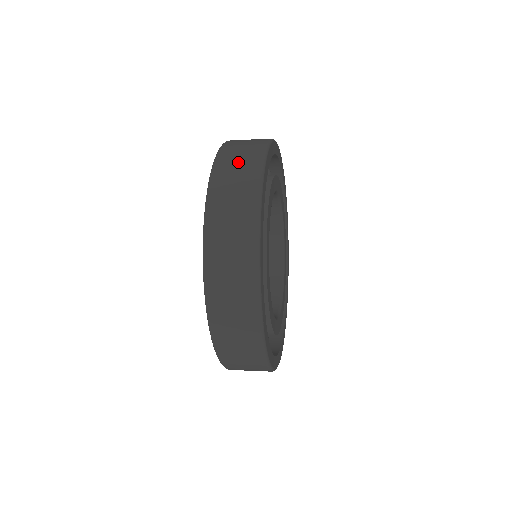
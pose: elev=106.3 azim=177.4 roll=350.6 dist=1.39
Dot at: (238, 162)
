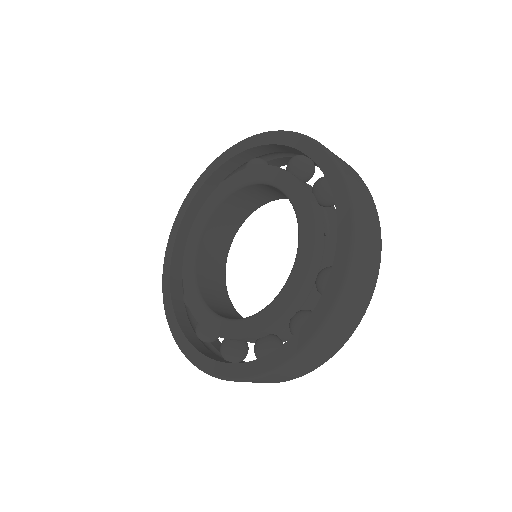
Dot at: (351, 171)
